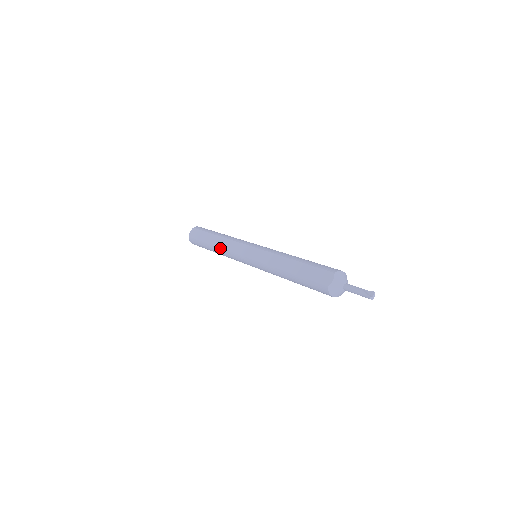
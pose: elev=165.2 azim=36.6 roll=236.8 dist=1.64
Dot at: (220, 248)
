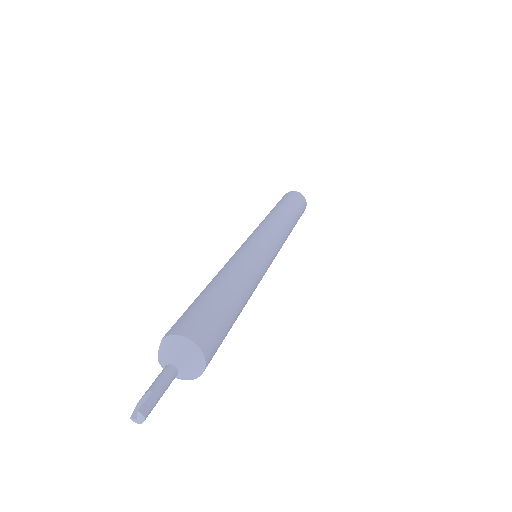
Dot at: occluded
